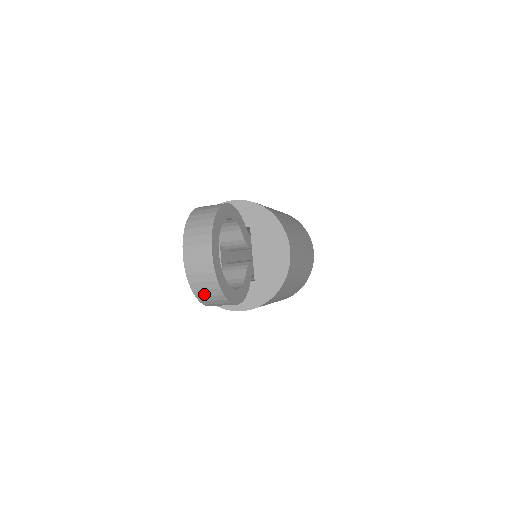
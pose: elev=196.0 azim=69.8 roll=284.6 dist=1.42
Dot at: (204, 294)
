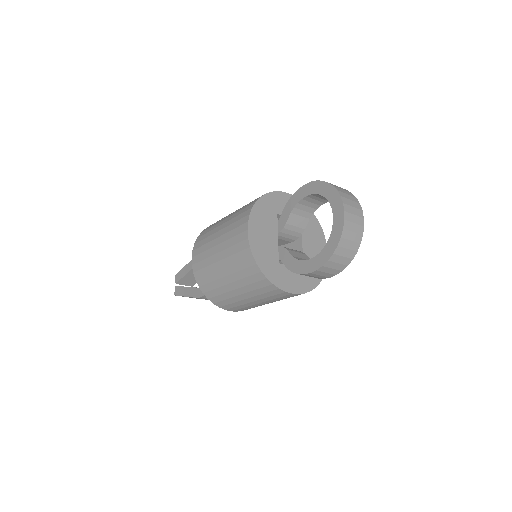
Dot at: (342, 253)
